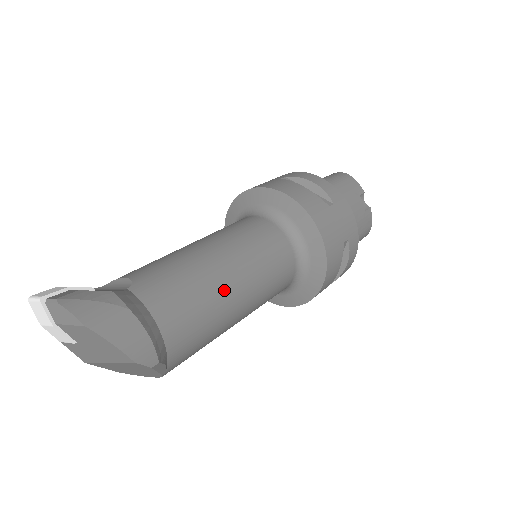
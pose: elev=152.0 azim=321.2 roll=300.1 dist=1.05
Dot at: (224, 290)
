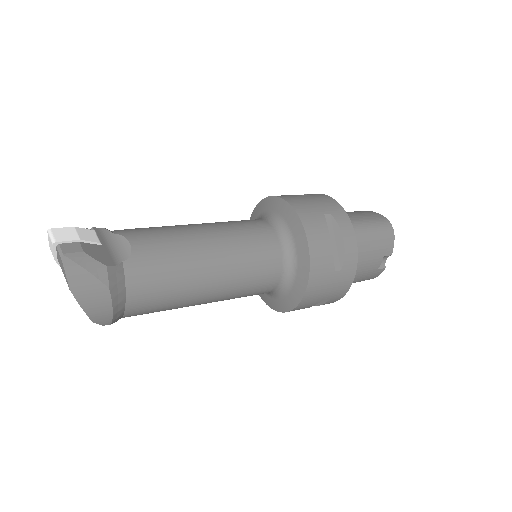
Dot at: (196, 293)
